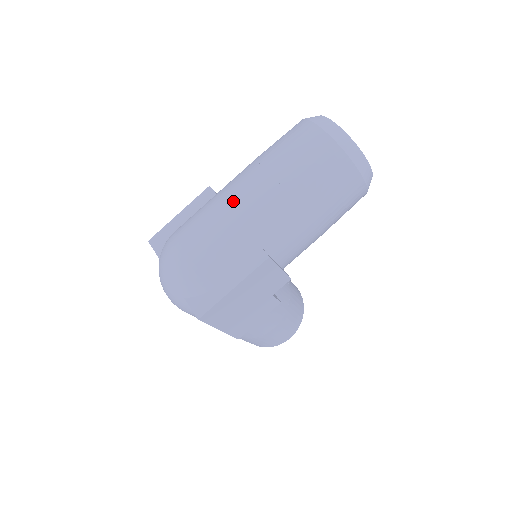
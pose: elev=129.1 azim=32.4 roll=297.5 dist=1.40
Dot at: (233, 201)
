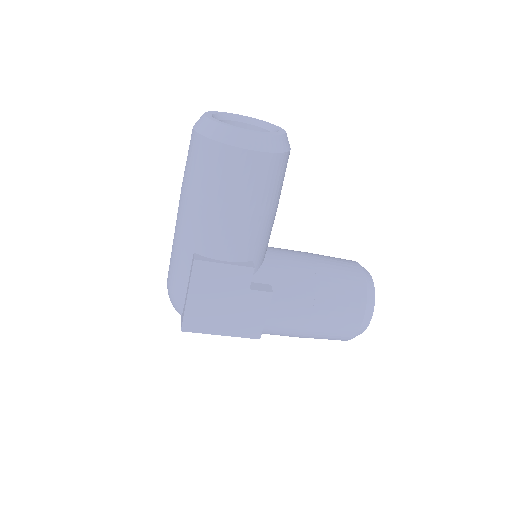
Dot at: occluded
